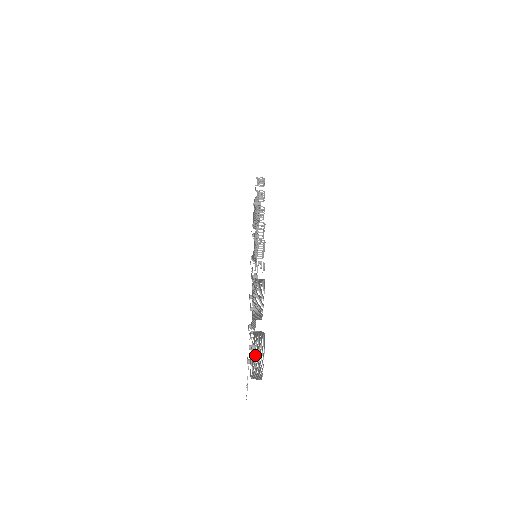
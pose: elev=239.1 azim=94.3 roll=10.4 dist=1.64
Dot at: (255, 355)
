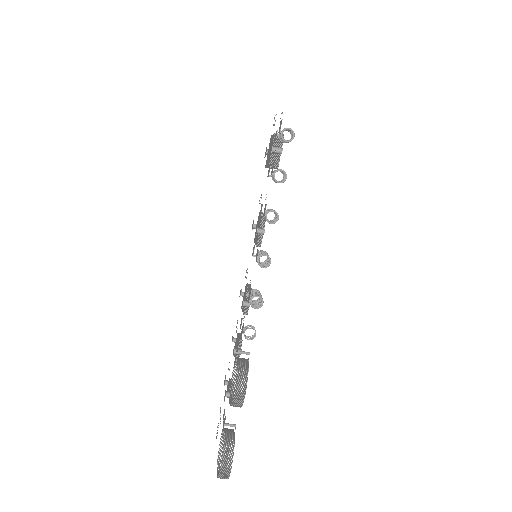
Dot at: occluded
